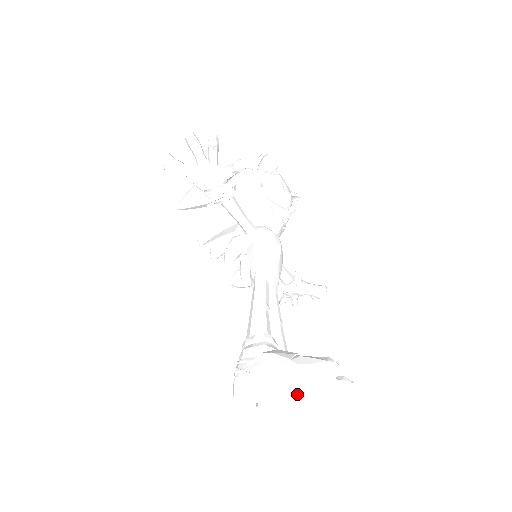
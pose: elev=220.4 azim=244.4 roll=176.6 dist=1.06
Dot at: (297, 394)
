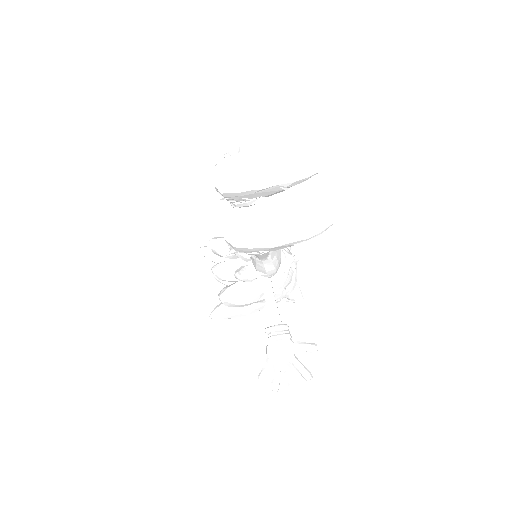
Dot at: (276, 181)
